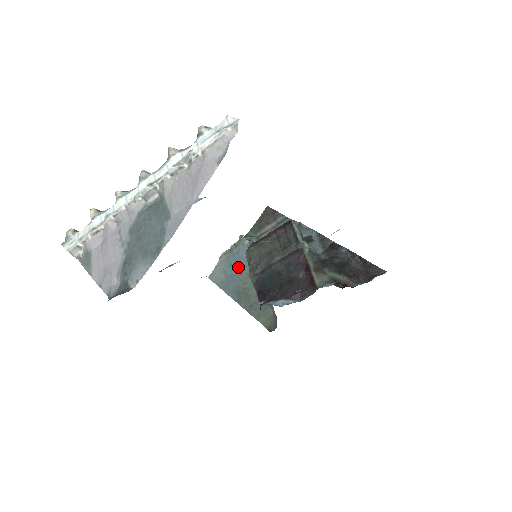
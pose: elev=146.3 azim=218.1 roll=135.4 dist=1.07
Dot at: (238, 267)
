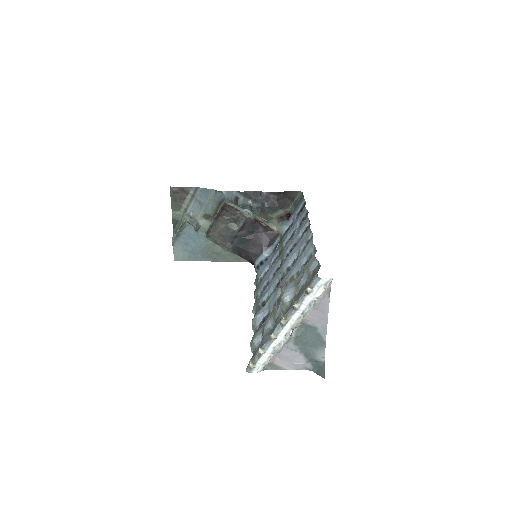
Dot at: (193, 242)
